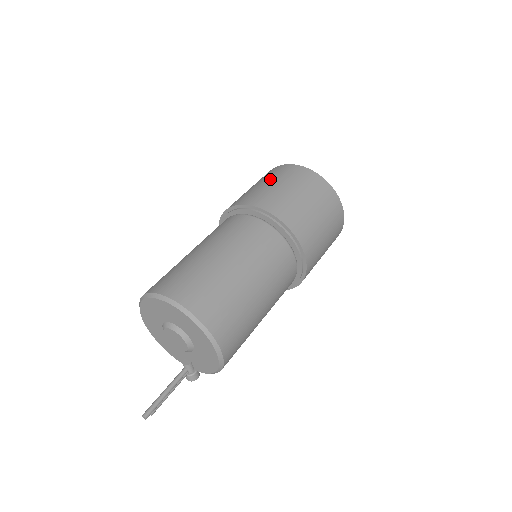
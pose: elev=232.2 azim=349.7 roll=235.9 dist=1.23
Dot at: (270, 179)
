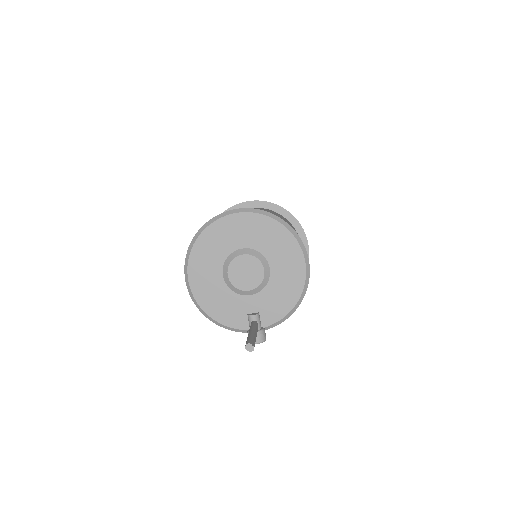
Dot at: occluded
